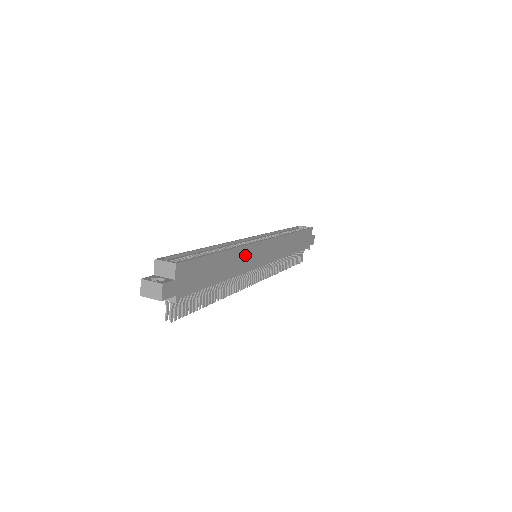
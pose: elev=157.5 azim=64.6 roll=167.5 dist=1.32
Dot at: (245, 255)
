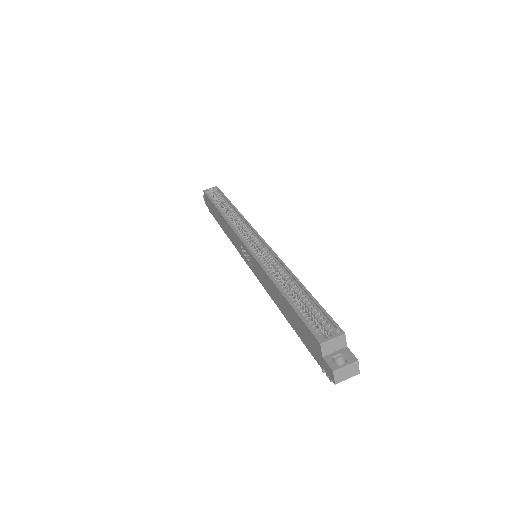
Dot at: occluded
